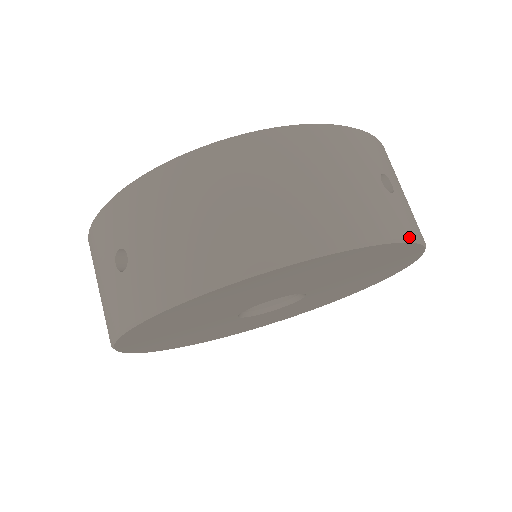
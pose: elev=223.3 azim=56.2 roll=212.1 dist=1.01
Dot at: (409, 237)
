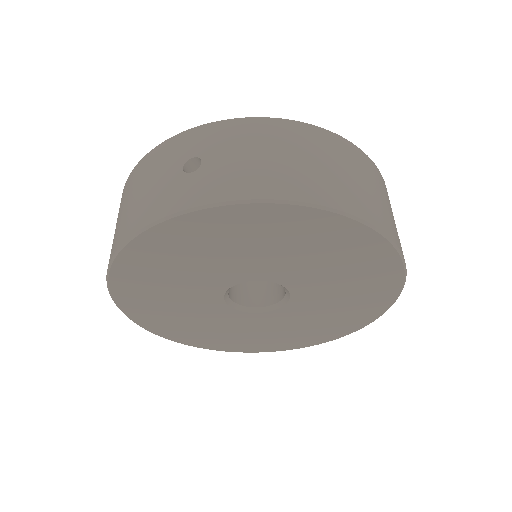
Dot at: (405, 263)
